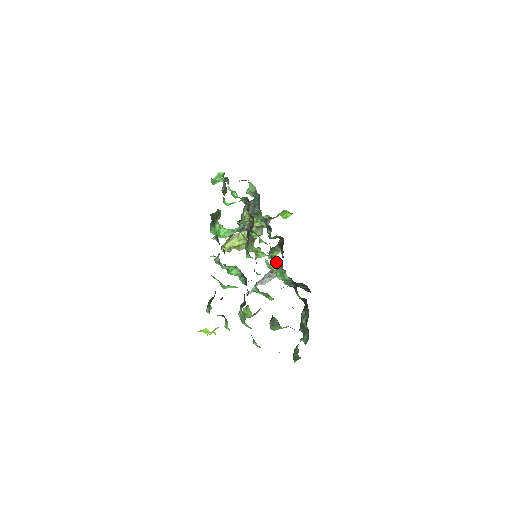
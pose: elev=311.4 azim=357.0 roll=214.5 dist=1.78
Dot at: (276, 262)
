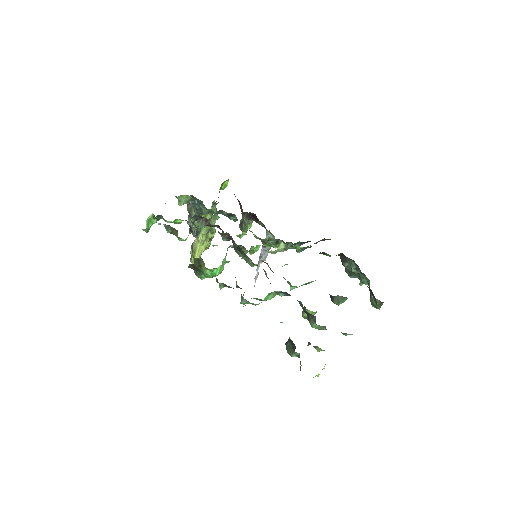
Dot at: (271, 240)
